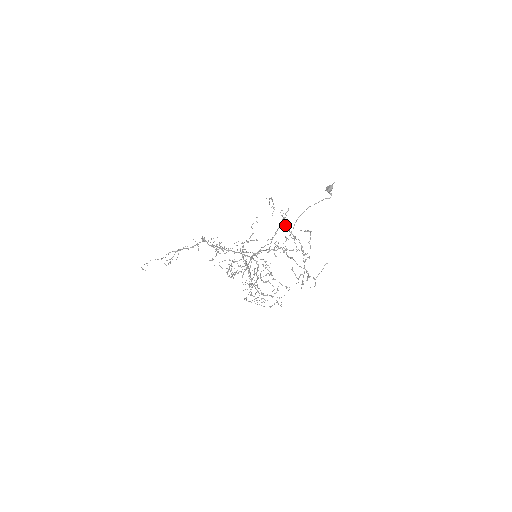
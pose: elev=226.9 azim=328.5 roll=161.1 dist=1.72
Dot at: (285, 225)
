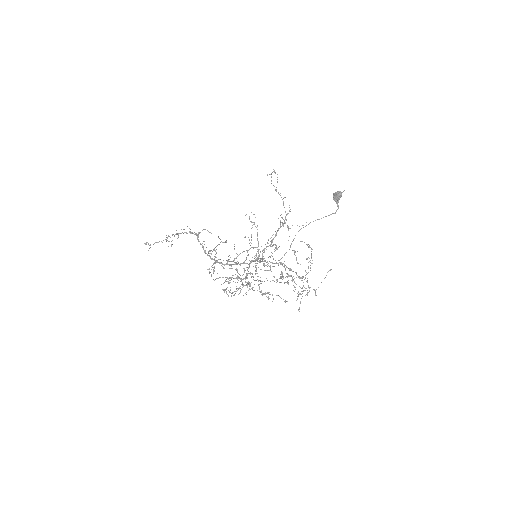
Dot at: occluded
